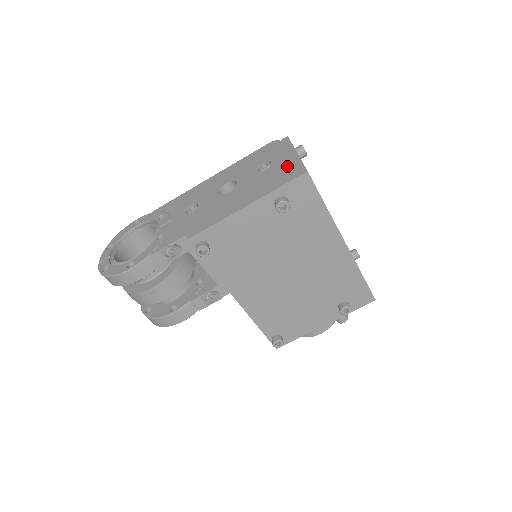
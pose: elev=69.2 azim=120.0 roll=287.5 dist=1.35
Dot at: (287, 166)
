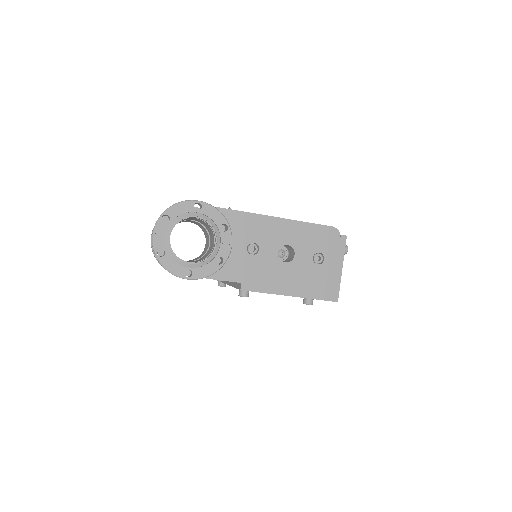
Dot at: (331, 280)
